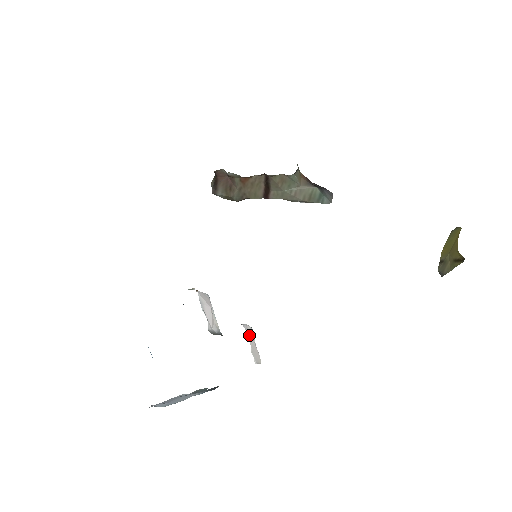
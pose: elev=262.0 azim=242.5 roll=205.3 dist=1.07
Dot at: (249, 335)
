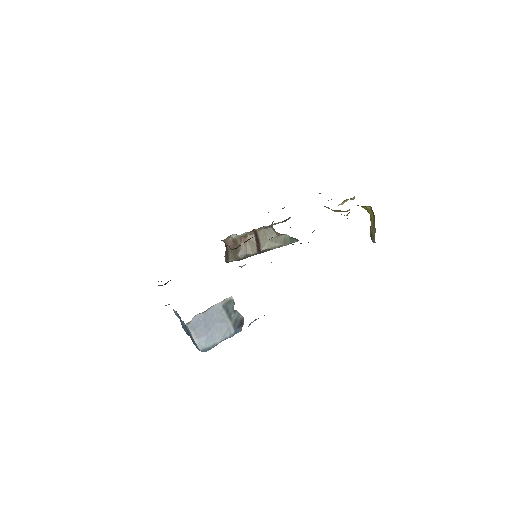
Dot at: occluded
